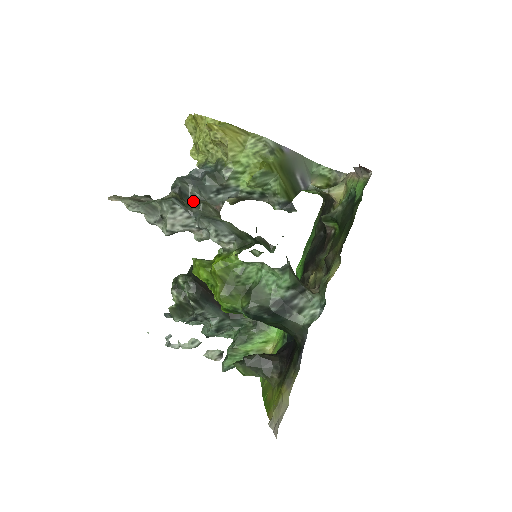
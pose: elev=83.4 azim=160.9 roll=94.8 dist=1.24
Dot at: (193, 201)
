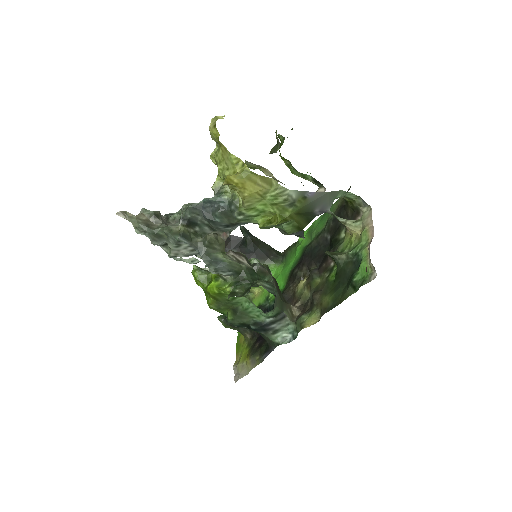
Dot at: (201, 228)
